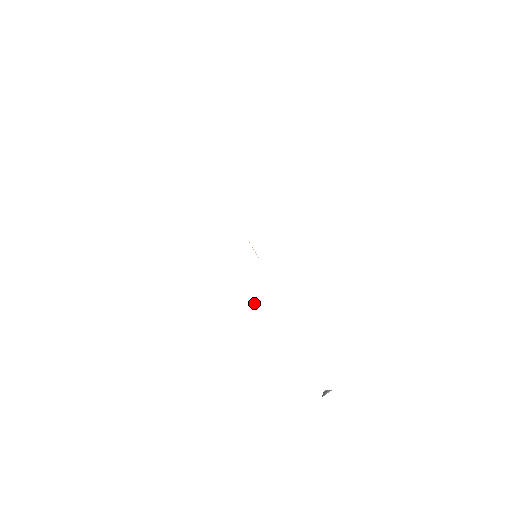
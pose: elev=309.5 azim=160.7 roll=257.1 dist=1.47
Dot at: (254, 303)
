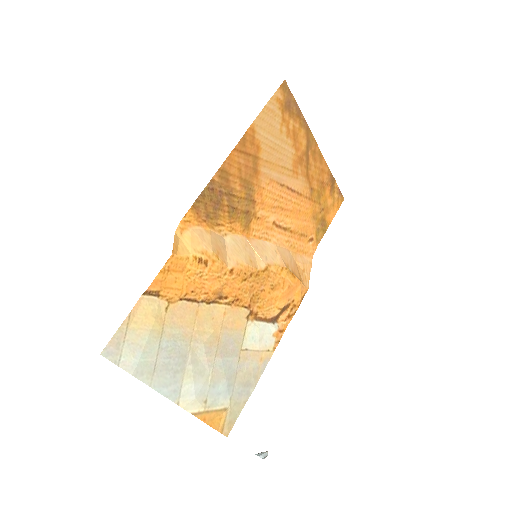
Dot at: (285, 311)
